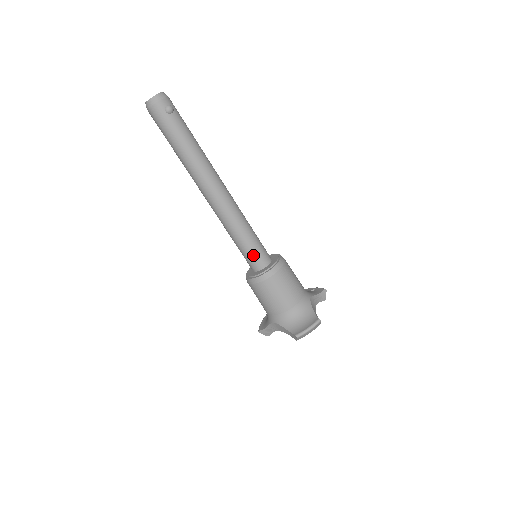
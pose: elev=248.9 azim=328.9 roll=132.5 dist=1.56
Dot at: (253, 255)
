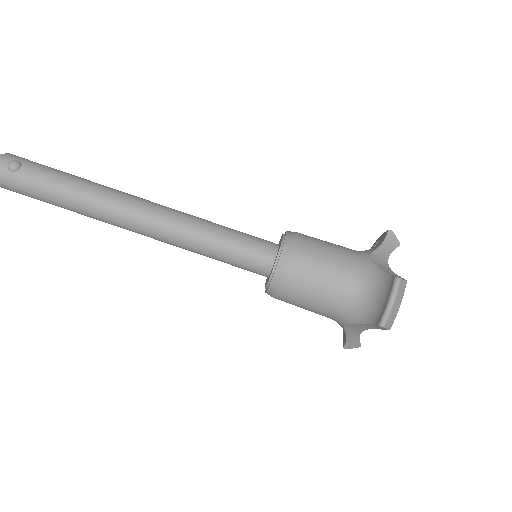
Dot at: (246, 258)
